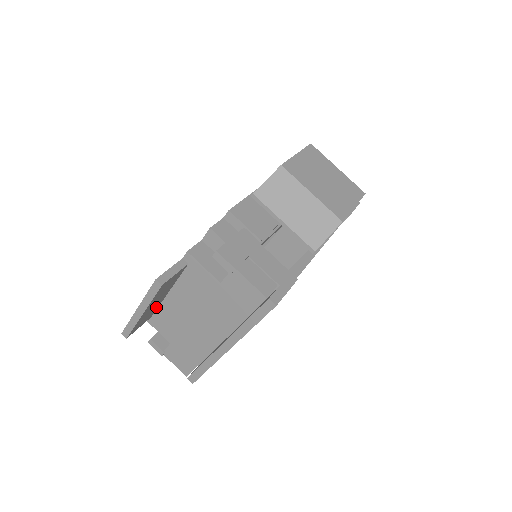
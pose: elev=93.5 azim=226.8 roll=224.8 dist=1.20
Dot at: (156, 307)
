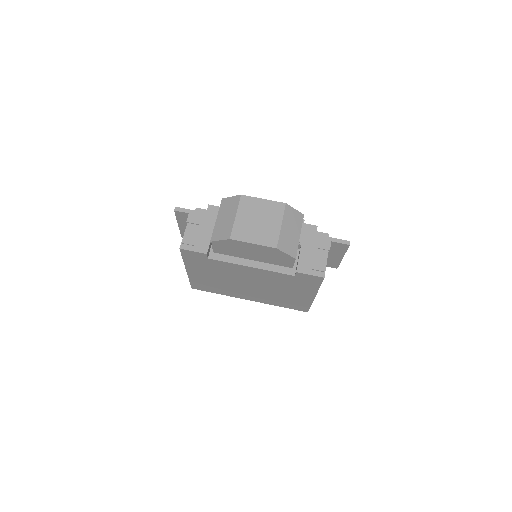
Dot at: occluded
